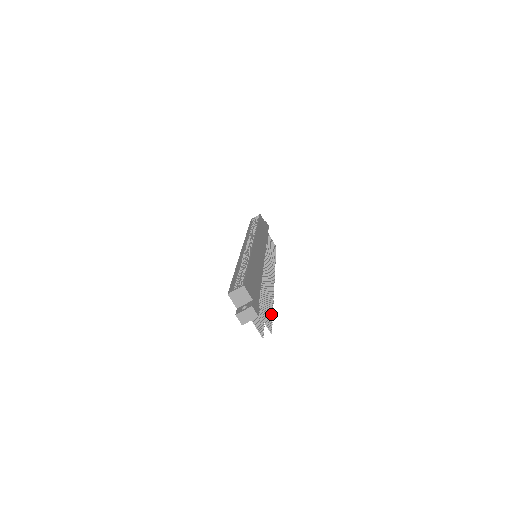
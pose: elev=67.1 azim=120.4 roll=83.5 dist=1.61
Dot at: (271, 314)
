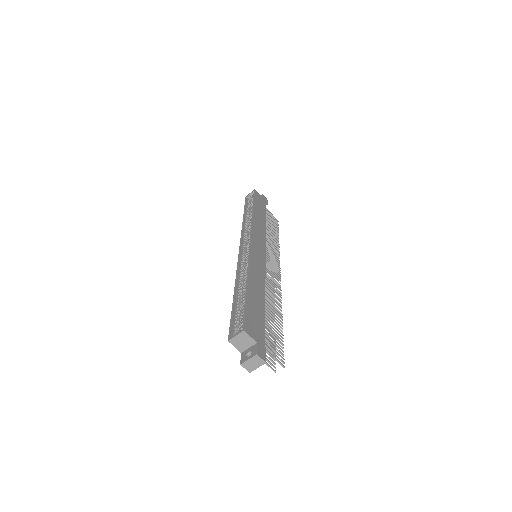
Dot at: (281, 337)
